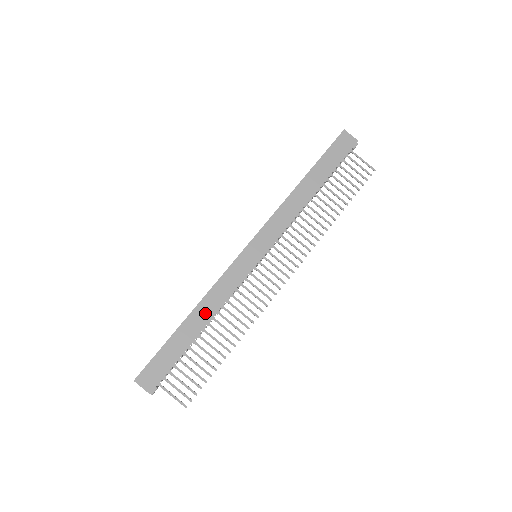
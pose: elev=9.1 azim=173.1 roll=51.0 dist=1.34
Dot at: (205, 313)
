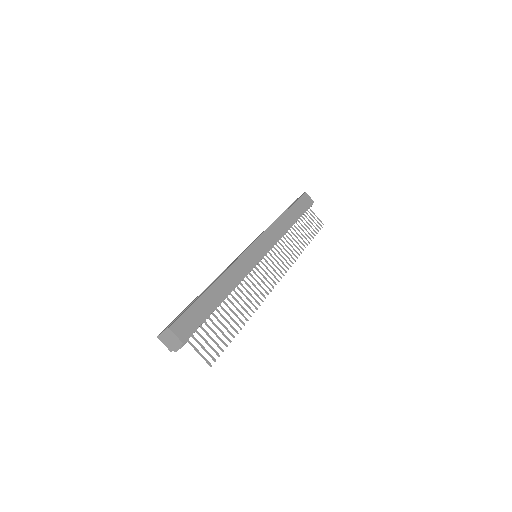
Dot at: (227, 284)
